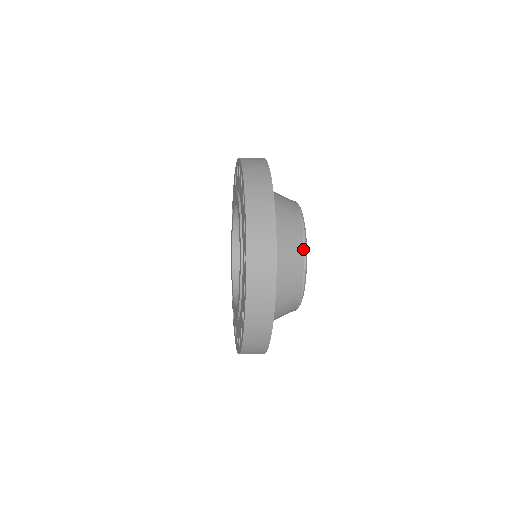
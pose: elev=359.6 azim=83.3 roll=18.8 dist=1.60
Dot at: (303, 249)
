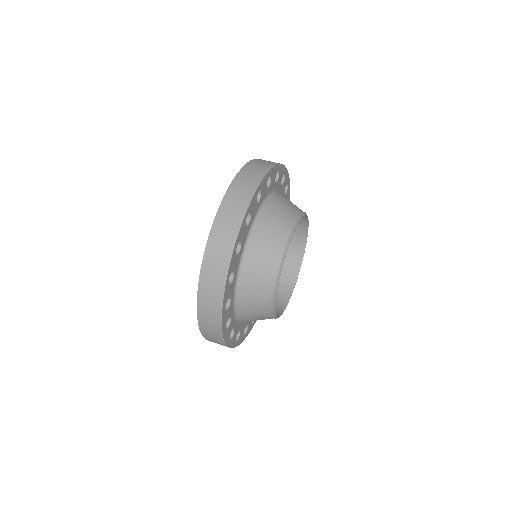
Dot at: (272, 289)
